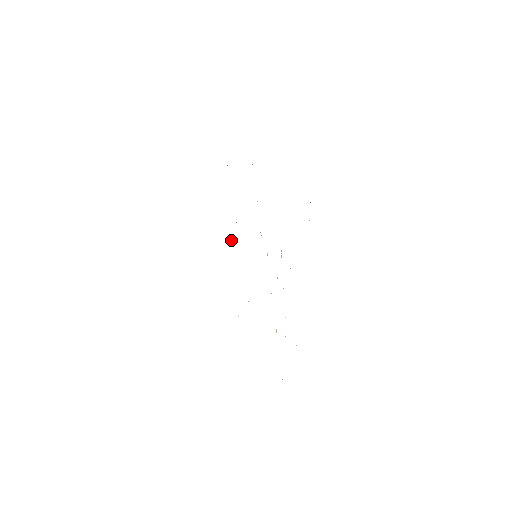
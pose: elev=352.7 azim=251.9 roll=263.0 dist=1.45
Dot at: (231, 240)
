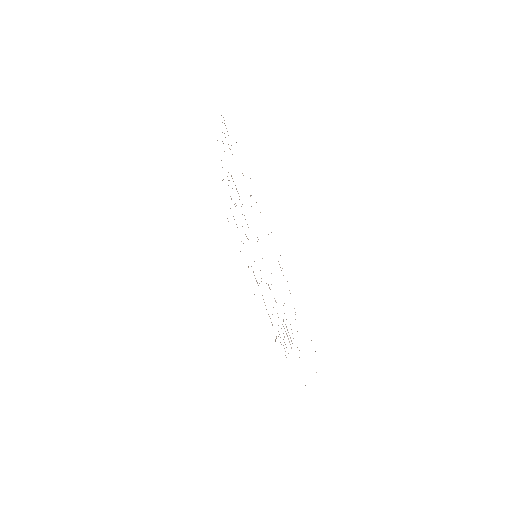
Dot at: occluded
